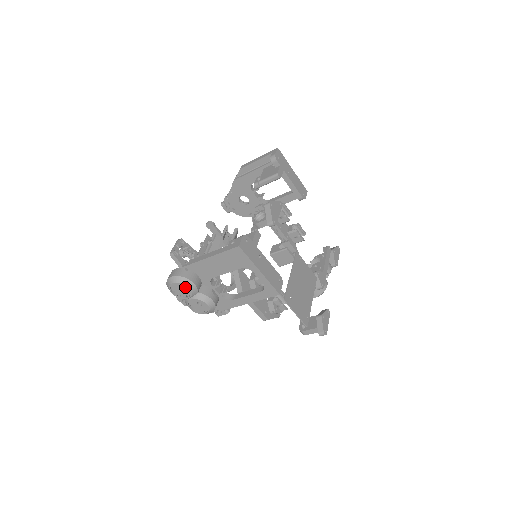
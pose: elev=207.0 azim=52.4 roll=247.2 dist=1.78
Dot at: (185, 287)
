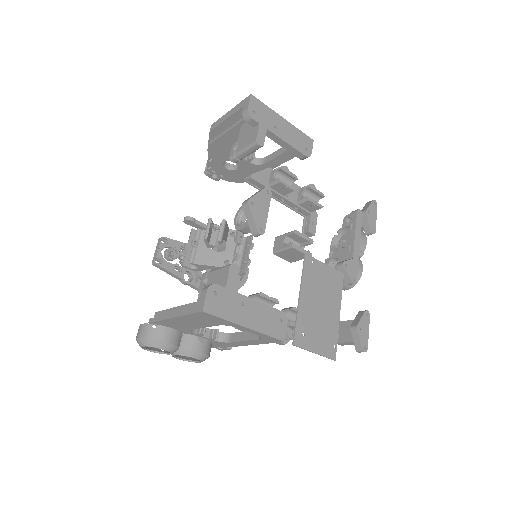
Dot at: occluded
